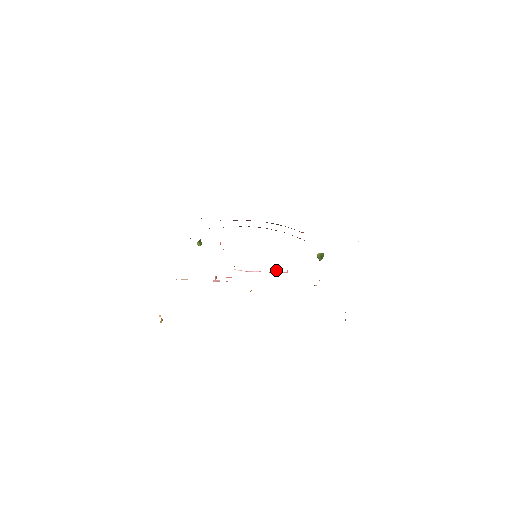
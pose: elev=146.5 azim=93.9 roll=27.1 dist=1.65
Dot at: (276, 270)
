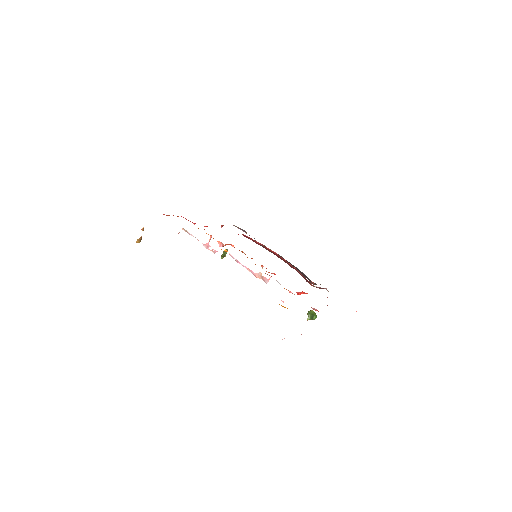
Dot at: occluded
